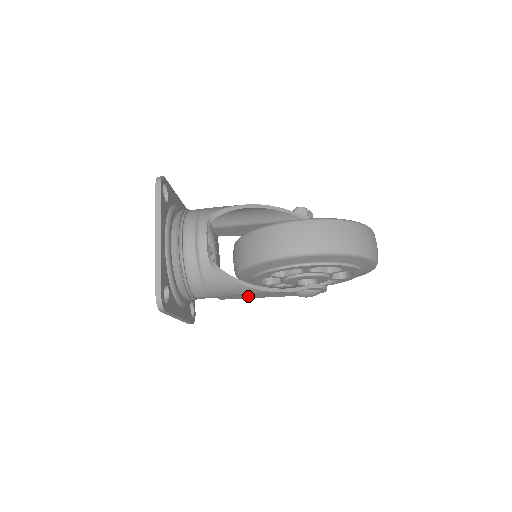
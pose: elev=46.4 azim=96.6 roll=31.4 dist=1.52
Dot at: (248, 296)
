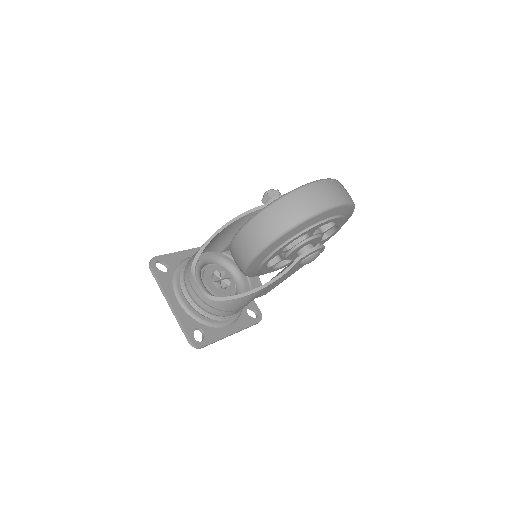
Dot at: (276, 284)
